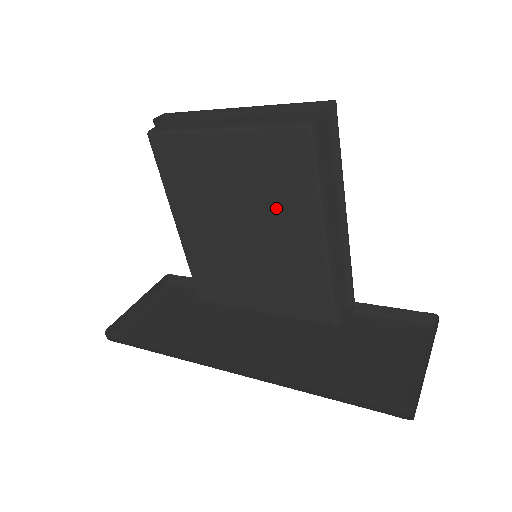
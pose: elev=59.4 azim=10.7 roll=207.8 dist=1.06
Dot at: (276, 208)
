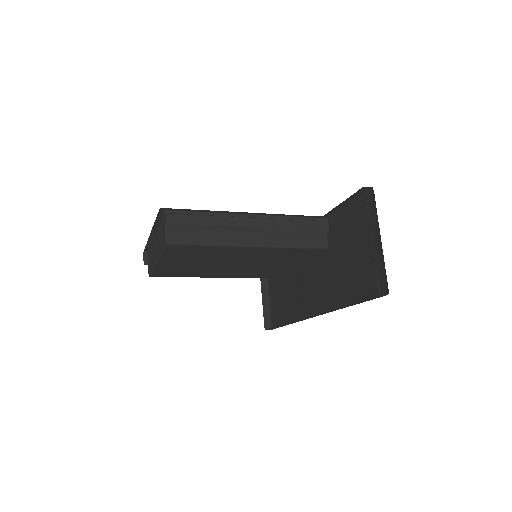
Dot at: (220, 256)
